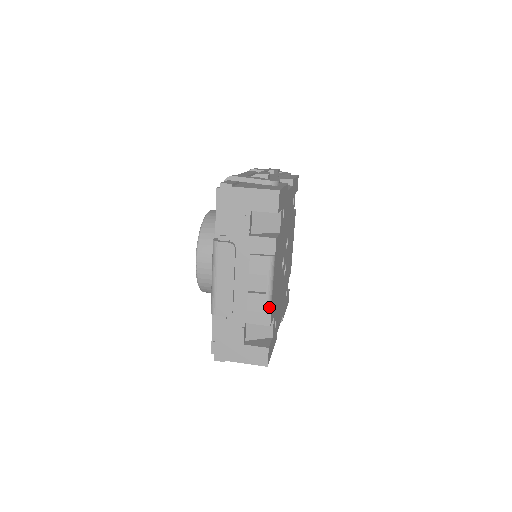
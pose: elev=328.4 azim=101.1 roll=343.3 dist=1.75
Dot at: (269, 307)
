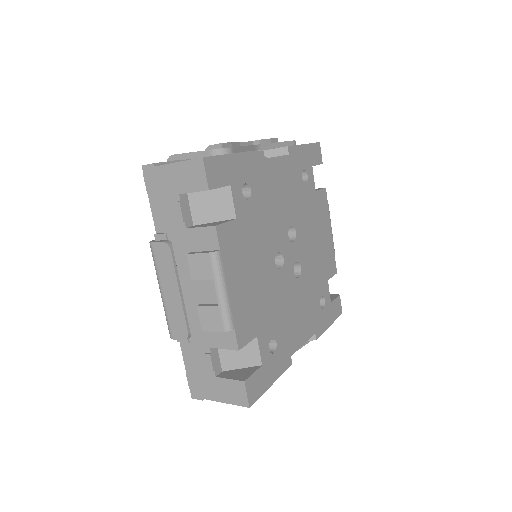
Dot at: (228, 324)
